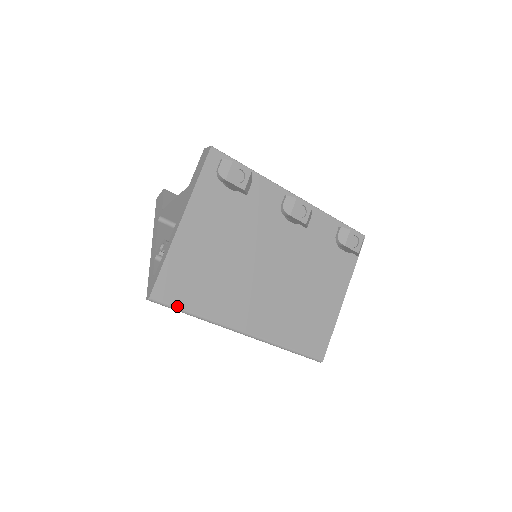
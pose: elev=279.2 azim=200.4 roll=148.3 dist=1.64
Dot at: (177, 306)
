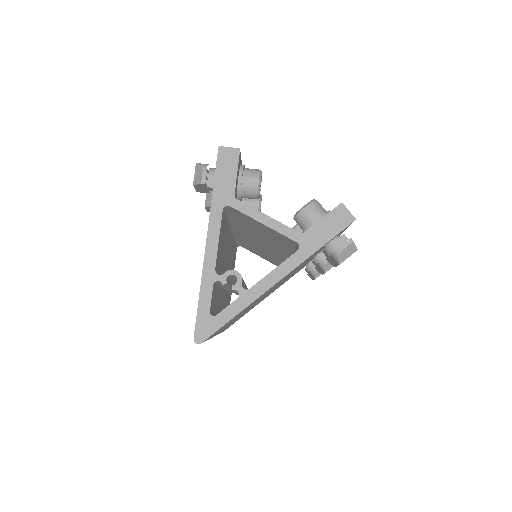
Dot at: (206, 340)
